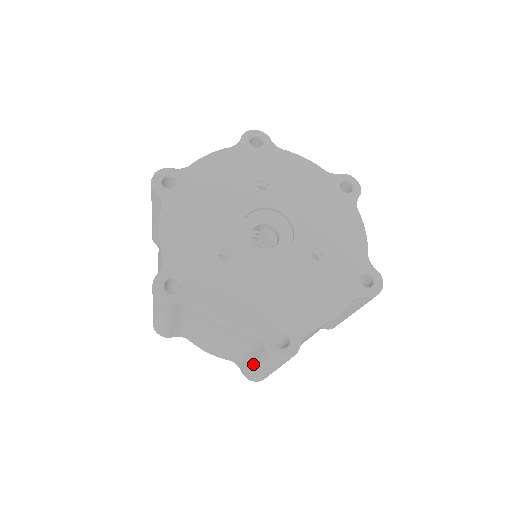
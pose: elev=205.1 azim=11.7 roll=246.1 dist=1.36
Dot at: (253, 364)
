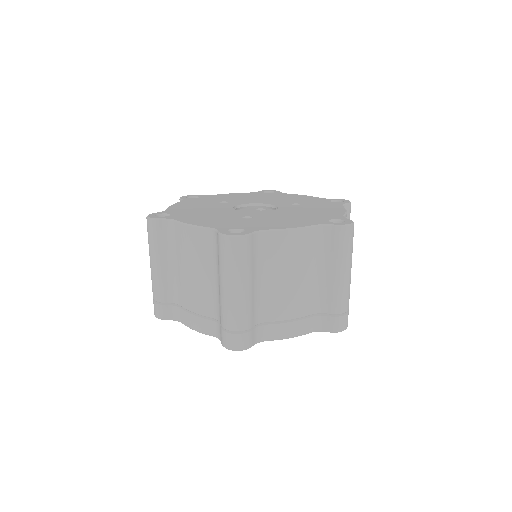
Dot at: (334, 282)
